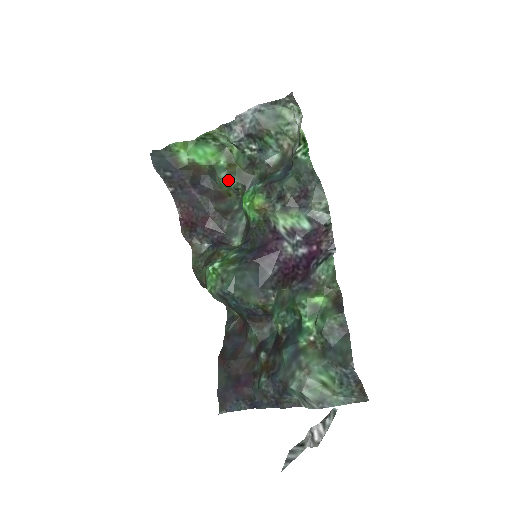
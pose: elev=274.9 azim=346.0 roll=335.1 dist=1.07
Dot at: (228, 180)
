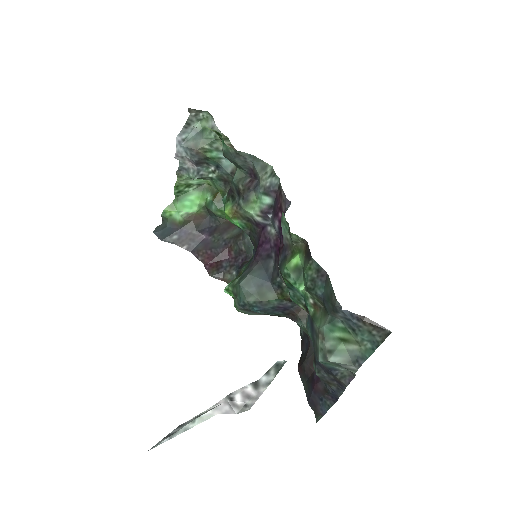
Dot at: (220, 208)
